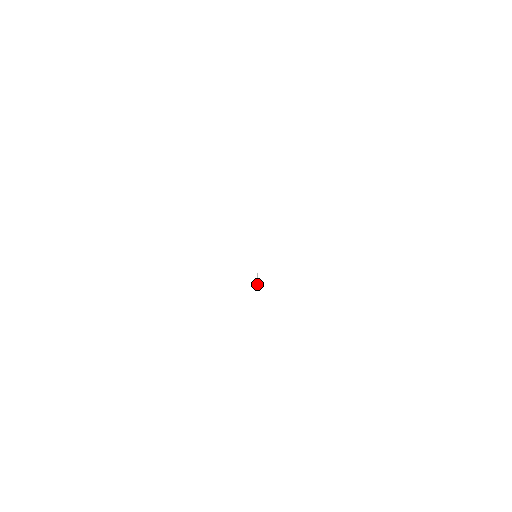
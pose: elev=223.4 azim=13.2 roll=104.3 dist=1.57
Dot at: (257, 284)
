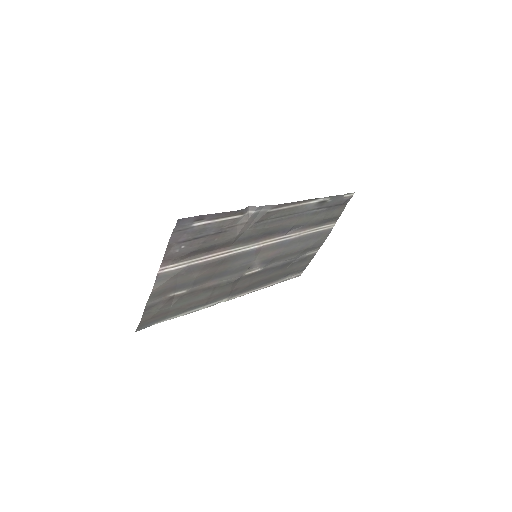
Dot at: (259, 267)
